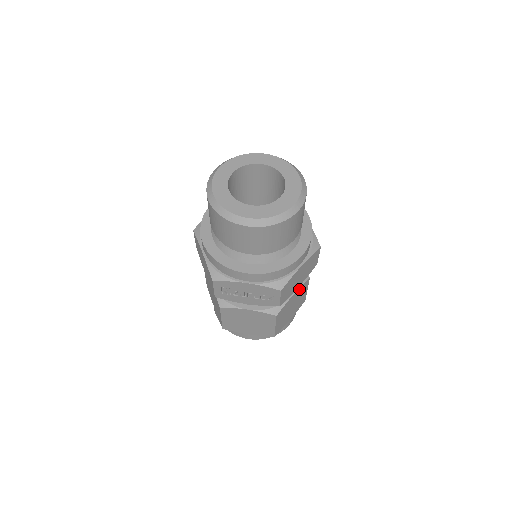
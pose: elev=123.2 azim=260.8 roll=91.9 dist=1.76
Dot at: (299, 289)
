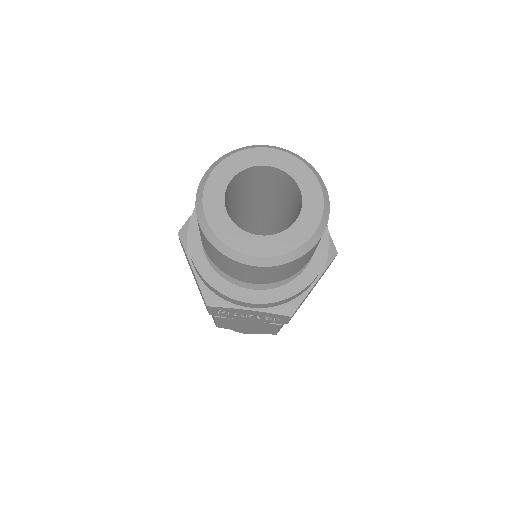
Dot at: occluded
